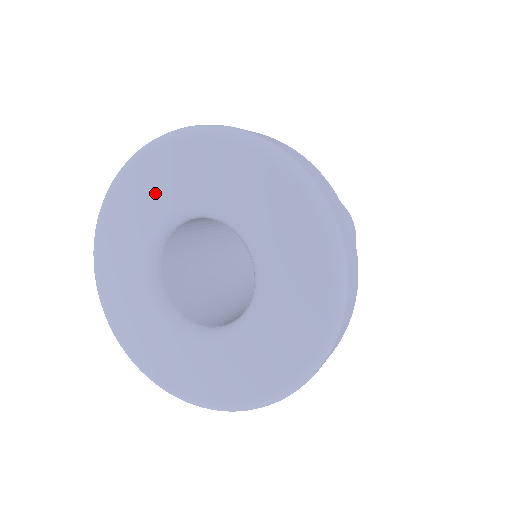
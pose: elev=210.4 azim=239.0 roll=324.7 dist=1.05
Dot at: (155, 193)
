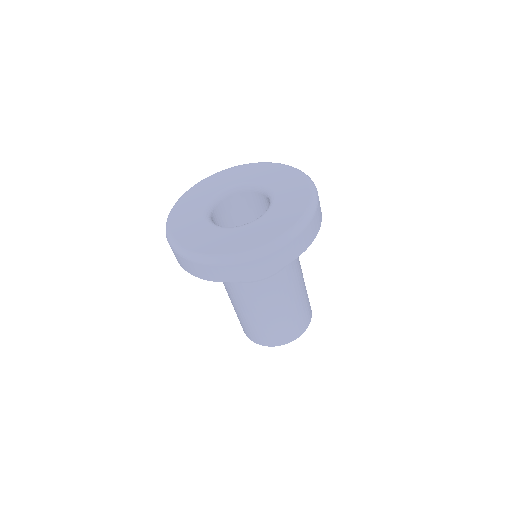
Dot at: (224, 181)
